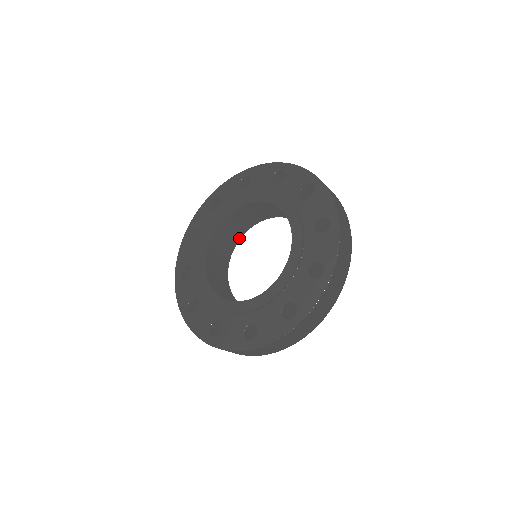
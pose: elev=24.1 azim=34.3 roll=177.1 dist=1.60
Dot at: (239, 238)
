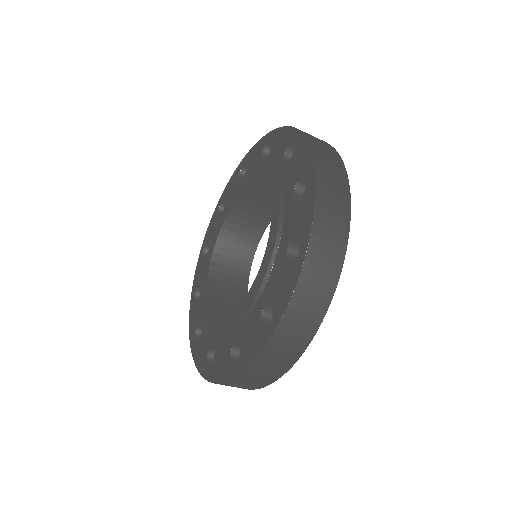
Dot at: (248, 271)
